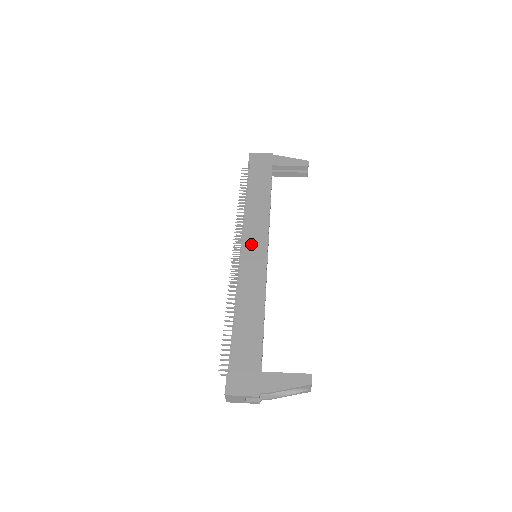
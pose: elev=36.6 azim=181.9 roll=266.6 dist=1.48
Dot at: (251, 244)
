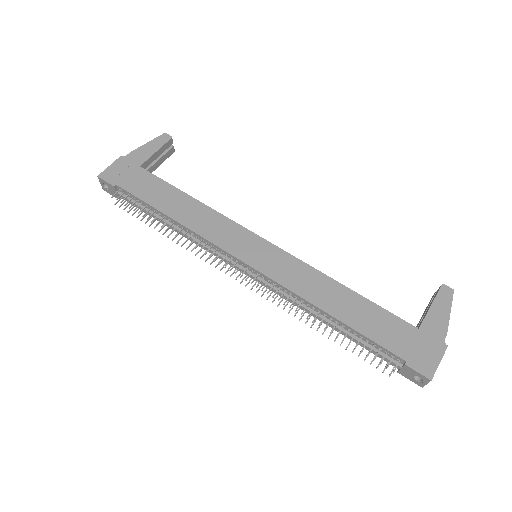
Dot at: (243, 249)
